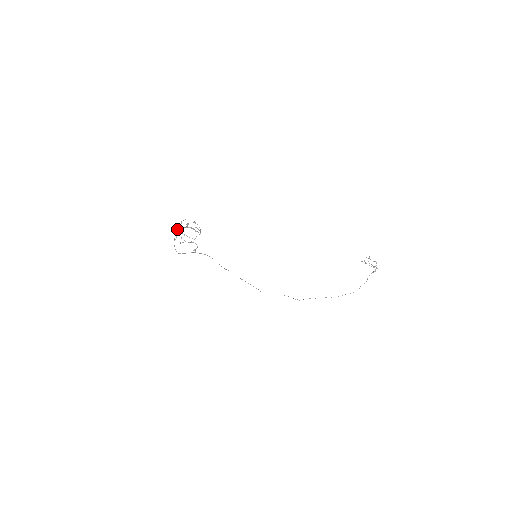
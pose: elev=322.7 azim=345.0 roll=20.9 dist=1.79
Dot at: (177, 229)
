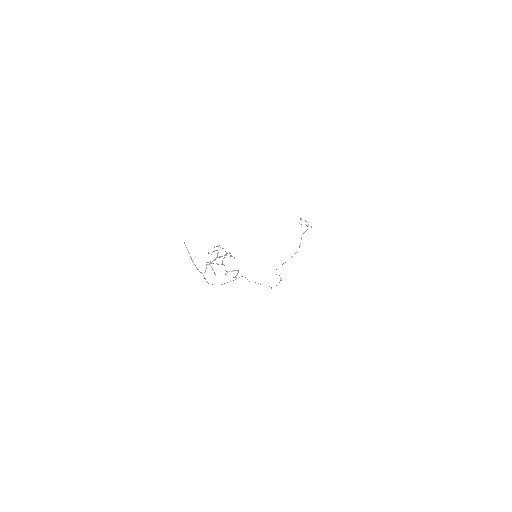
Dot at: (191, 258)
